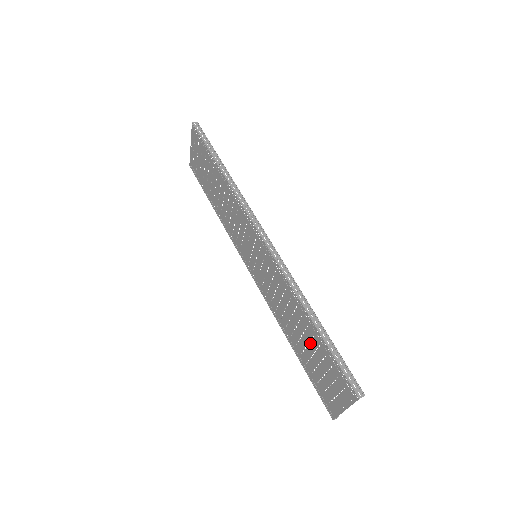
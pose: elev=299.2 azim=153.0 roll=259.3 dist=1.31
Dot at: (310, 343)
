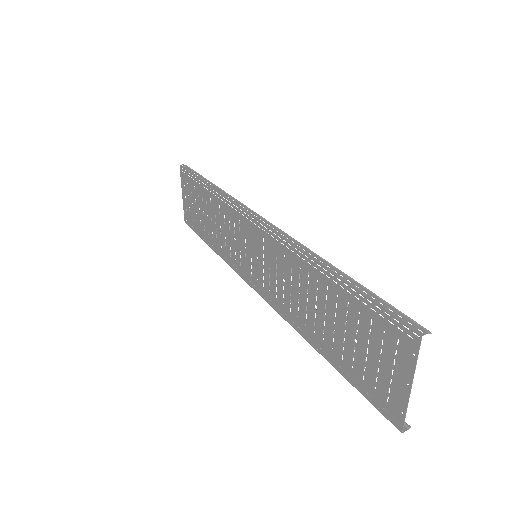
Dot at: (337, 314)
